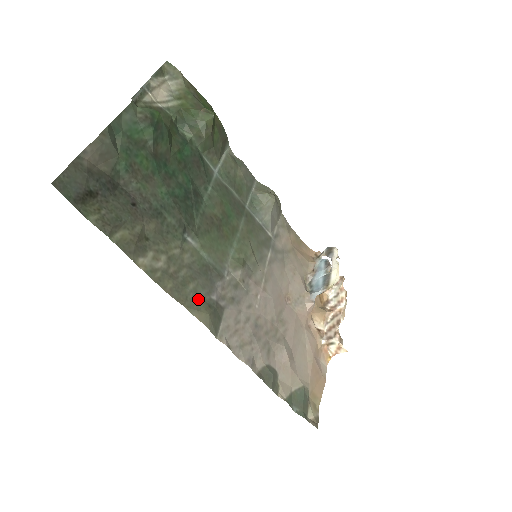
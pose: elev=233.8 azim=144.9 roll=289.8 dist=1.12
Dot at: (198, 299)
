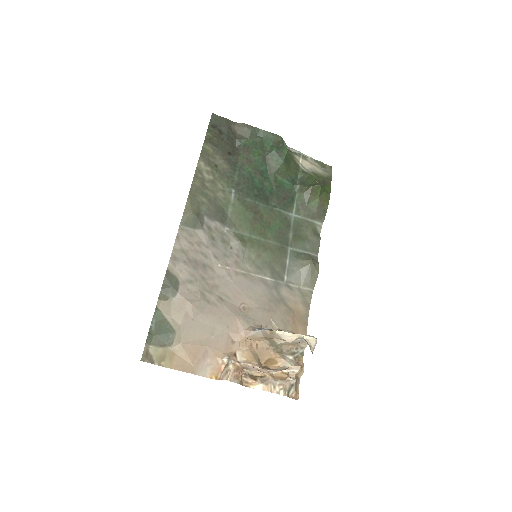
Dot at: (198, 205)
